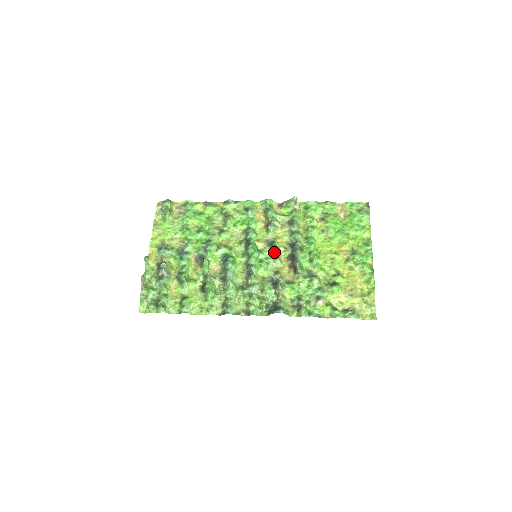
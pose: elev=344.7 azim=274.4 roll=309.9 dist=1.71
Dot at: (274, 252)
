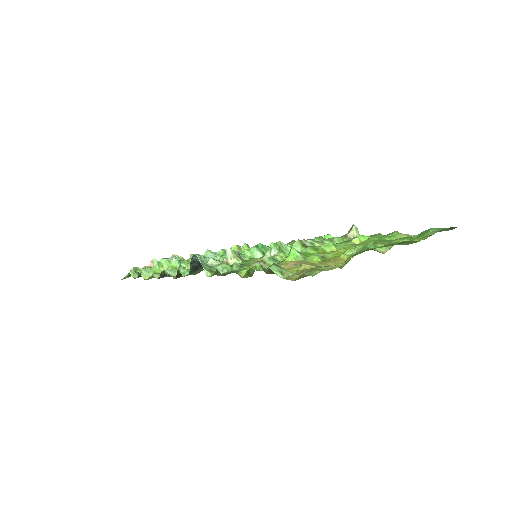
Dot at: occluded
